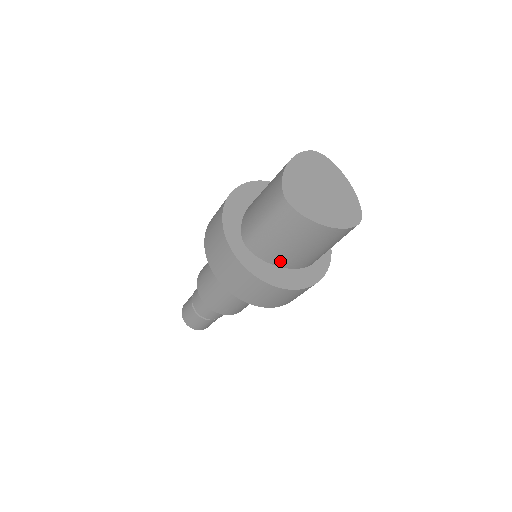
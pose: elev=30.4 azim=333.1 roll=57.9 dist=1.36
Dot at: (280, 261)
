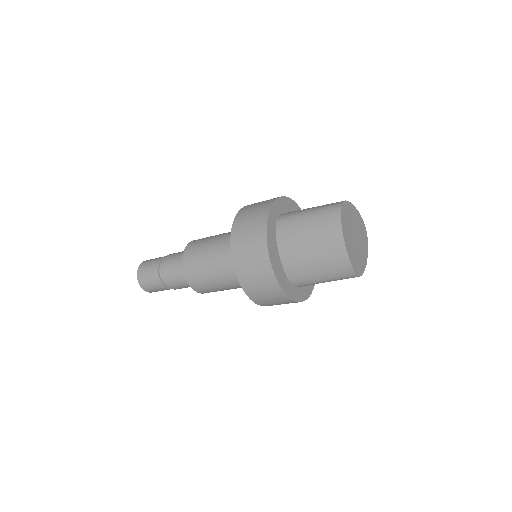
Dot at: occluded
